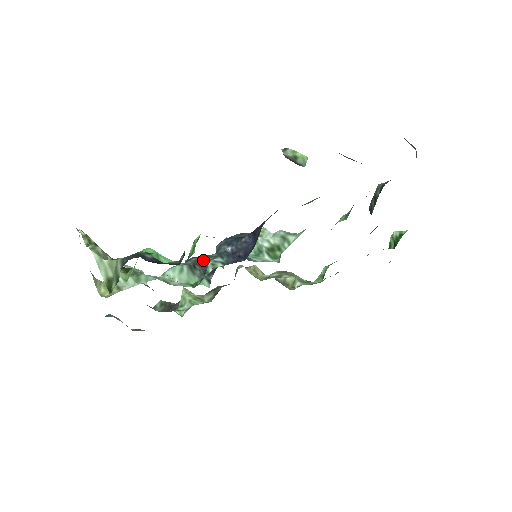
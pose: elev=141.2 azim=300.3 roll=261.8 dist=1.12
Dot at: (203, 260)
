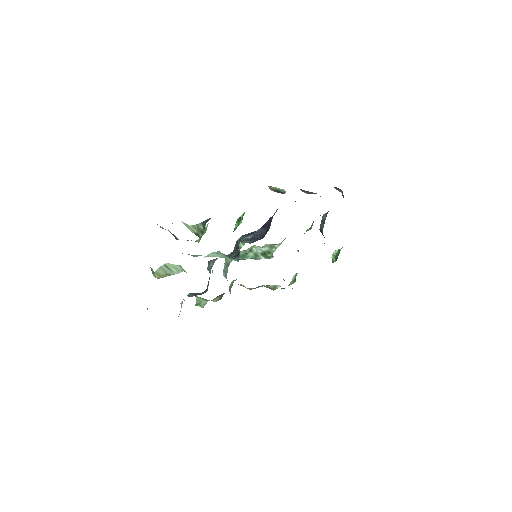
Dot at: occluded
